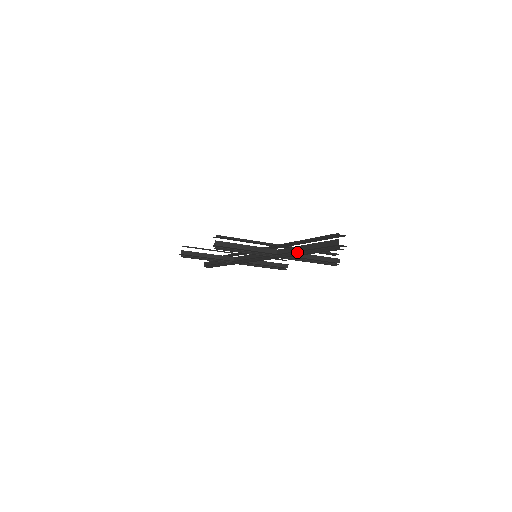
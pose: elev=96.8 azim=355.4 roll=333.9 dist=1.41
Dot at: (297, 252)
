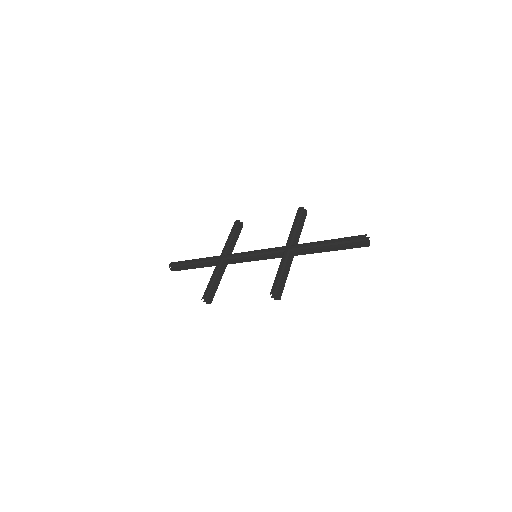
Dot at: occluded
